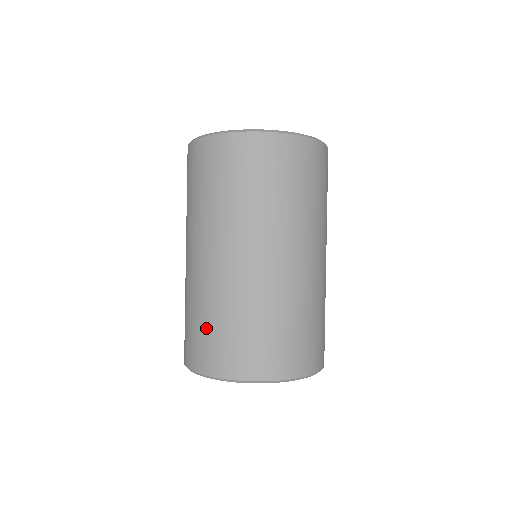
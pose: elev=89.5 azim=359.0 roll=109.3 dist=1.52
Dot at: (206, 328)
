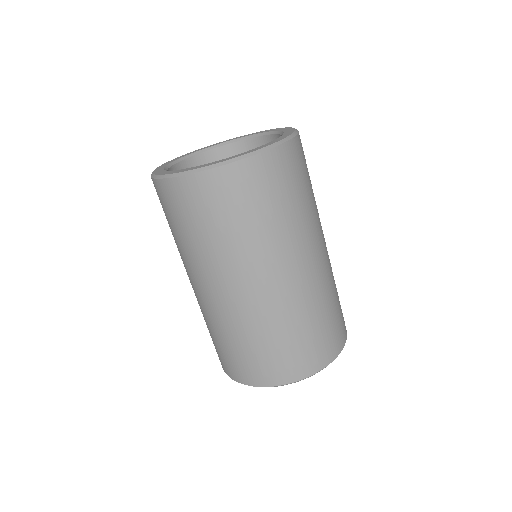
Dot at: (246, 351)
